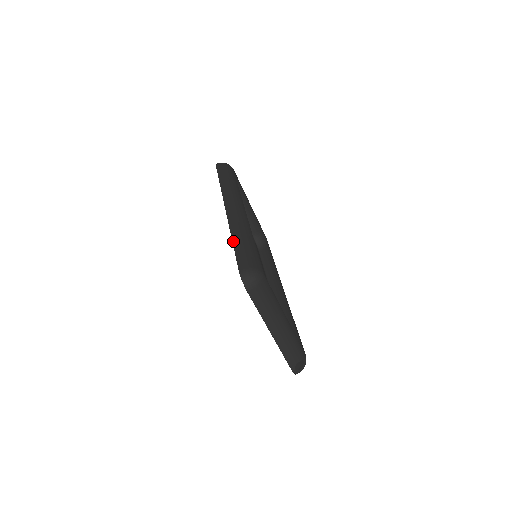
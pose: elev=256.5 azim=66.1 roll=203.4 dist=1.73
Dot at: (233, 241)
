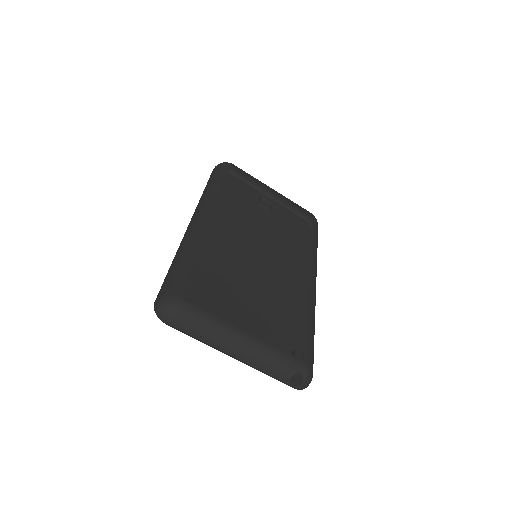
Dot at: occluded
